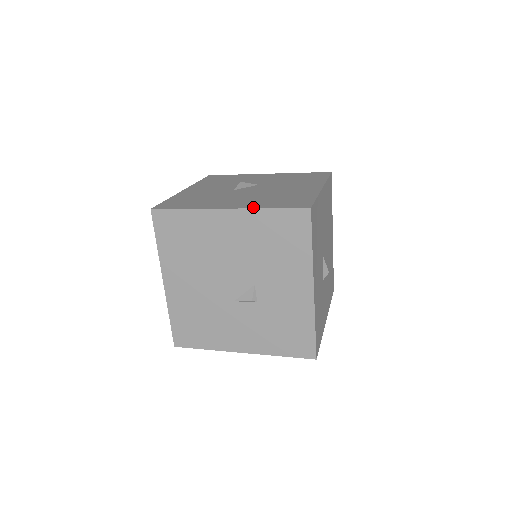
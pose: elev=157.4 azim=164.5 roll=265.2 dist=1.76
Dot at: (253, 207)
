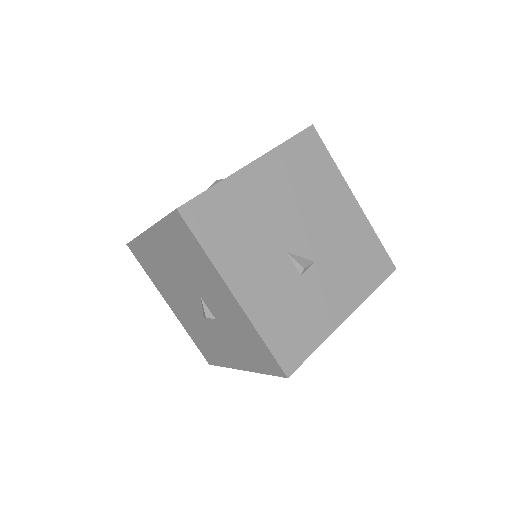
Dot at: (367, 222)
